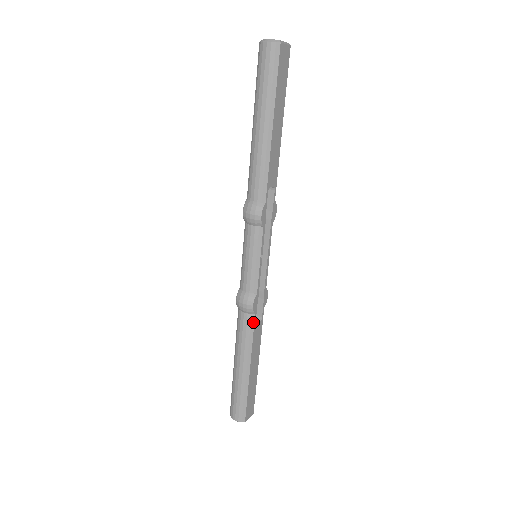
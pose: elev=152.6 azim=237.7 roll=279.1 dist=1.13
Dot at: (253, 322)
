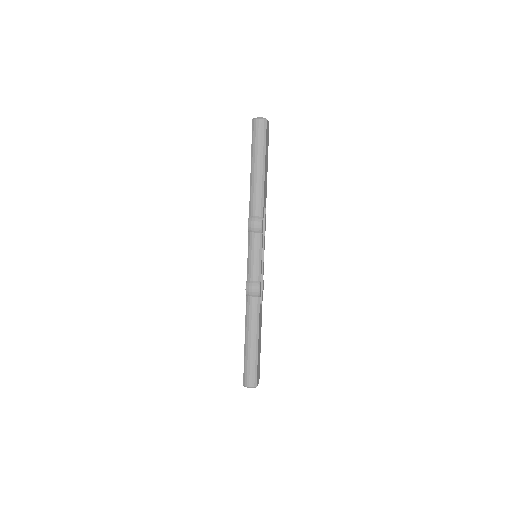
Dot at: (259, 303)
